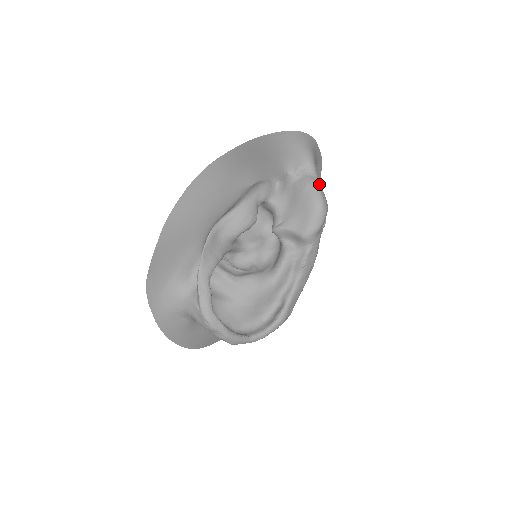
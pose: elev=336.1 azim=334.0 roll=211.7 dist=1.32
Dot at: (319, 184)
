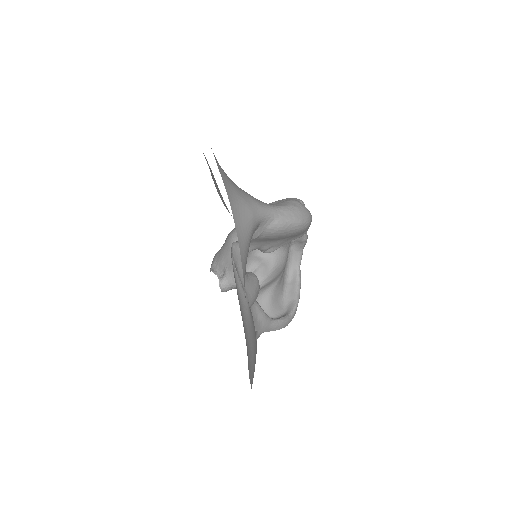
Dot at: (284, 215)
